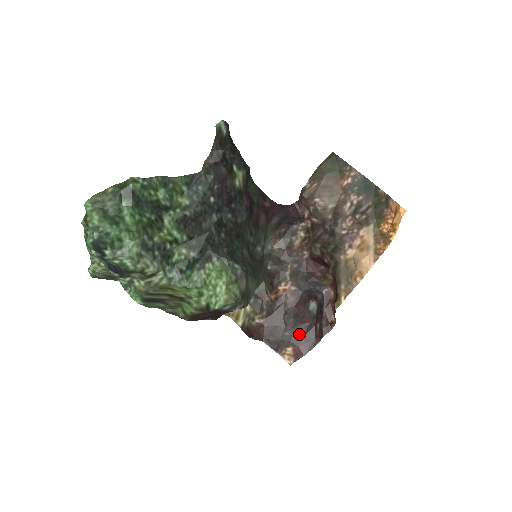
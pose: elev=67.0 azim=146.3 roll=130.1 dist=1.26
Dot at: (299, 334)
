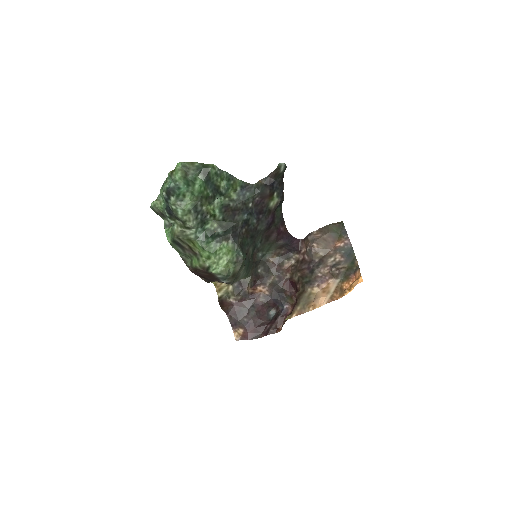
Dot at: (253, 324)
